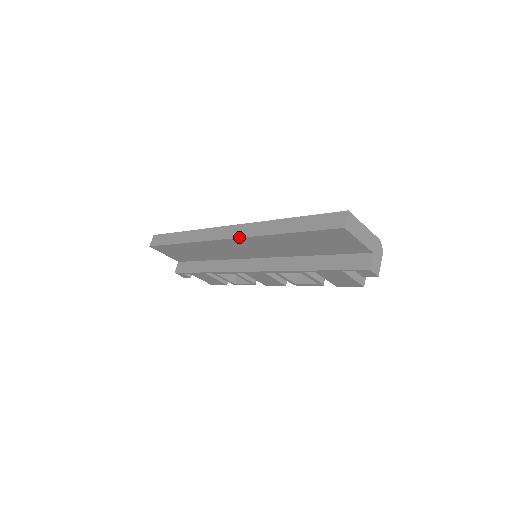
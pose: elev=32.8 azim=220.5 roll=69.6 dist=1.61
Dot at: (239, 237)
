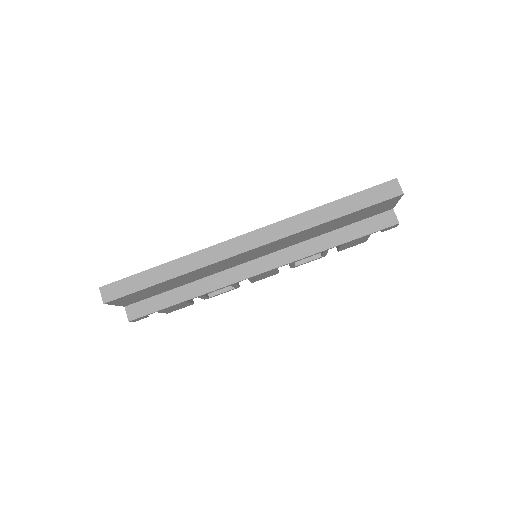
Dot at: (273, 241)
